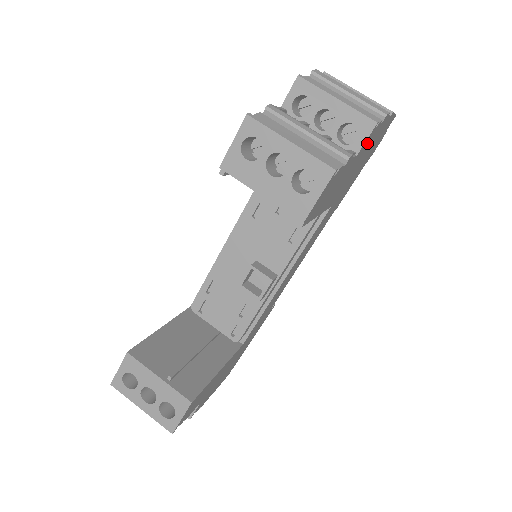
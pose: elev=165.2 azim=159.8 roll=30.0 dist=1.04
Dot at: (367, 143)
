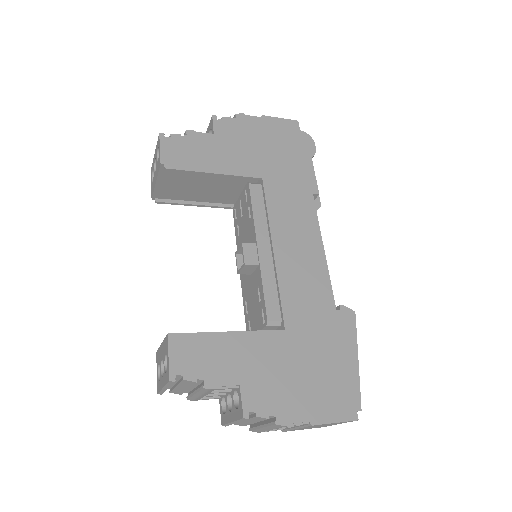
Dot at: (229, 130)
